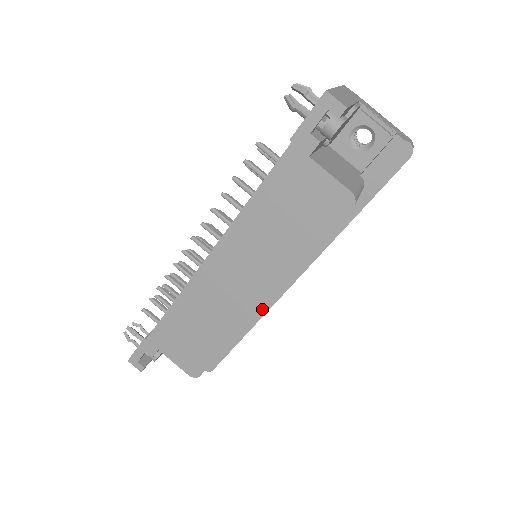
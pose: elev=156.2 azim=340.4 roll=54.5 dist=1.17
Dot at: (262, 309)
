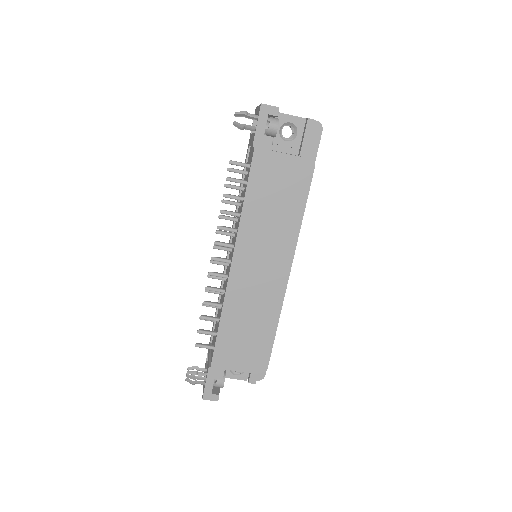
Dot at: occluded
